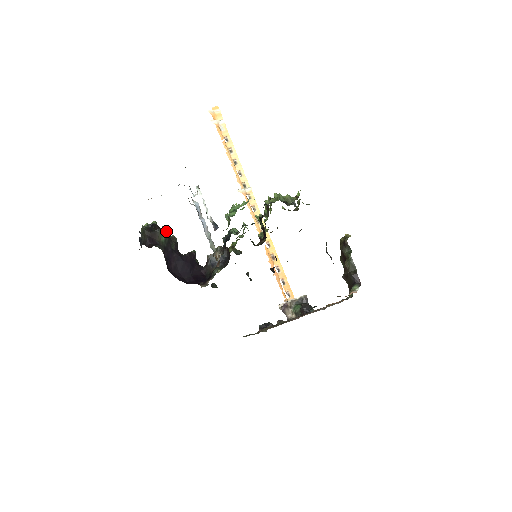
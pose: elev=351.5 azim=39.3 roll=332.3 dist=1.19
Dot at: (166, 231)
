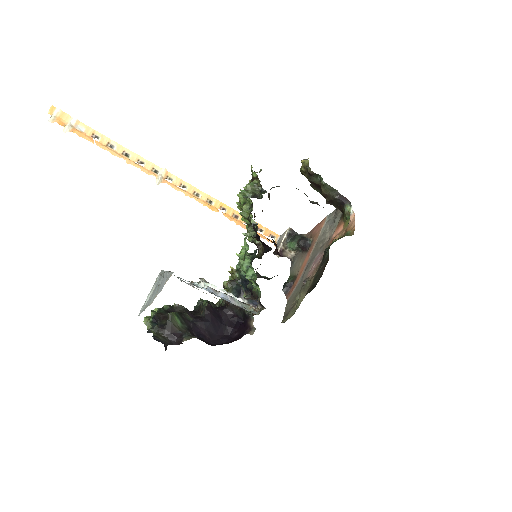
Dot at: (174, 313)
